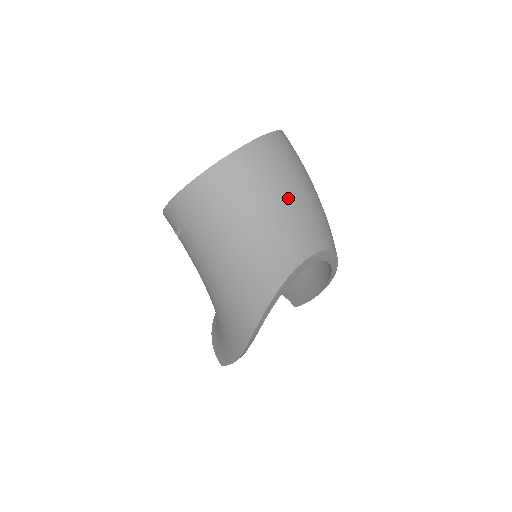
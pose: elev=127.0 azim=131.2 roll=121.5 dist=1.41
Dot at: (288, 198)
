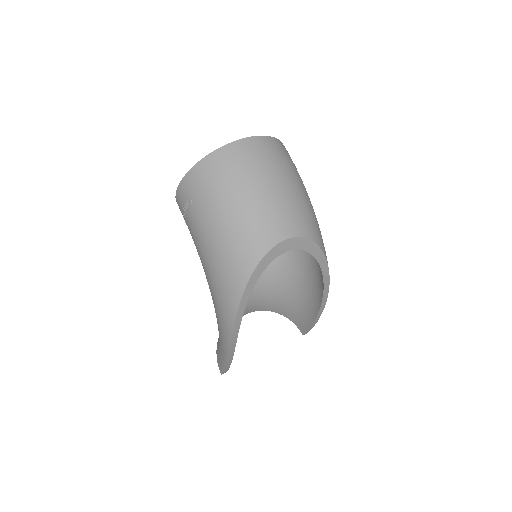
Dot at: (273, 184)
